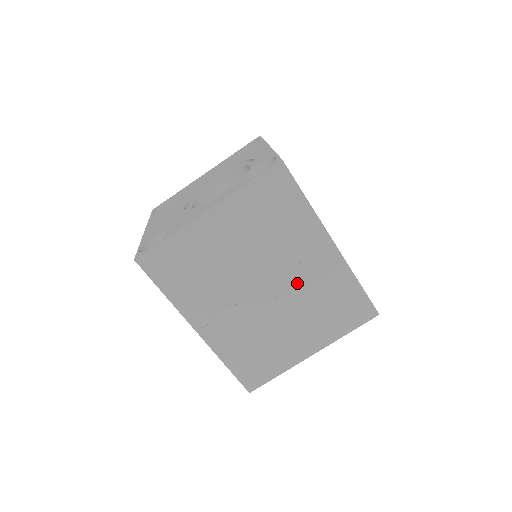
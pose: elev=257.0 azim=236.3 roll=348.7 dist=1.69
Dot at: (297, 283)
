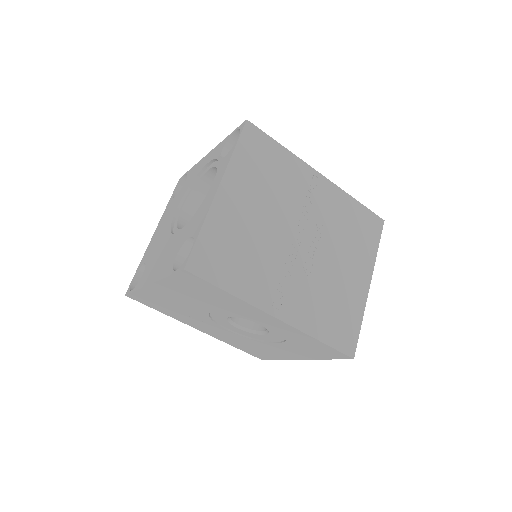
Dot at: (319, 222)
